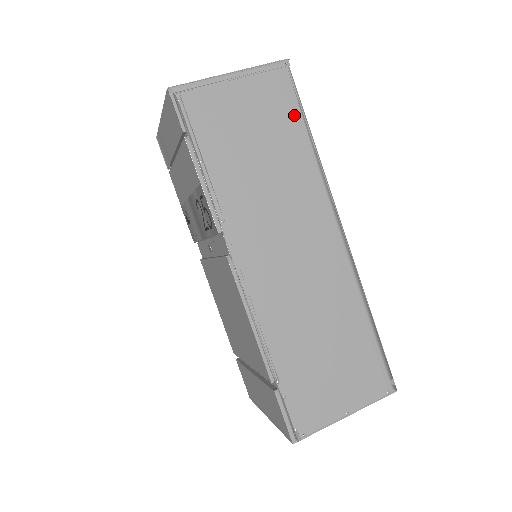
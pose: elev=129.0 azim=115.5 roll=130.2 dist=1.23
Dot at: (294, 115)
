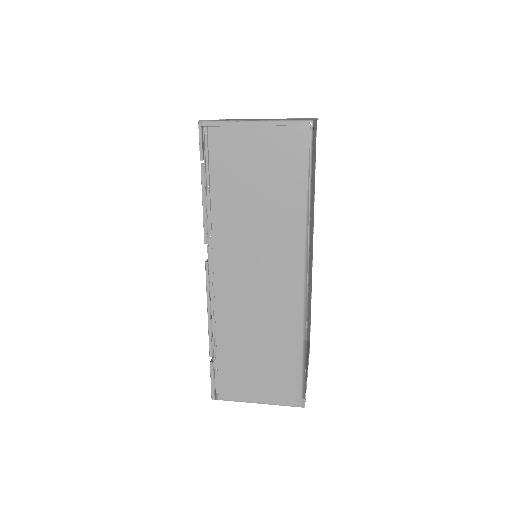
Dot at: (301, 172)
